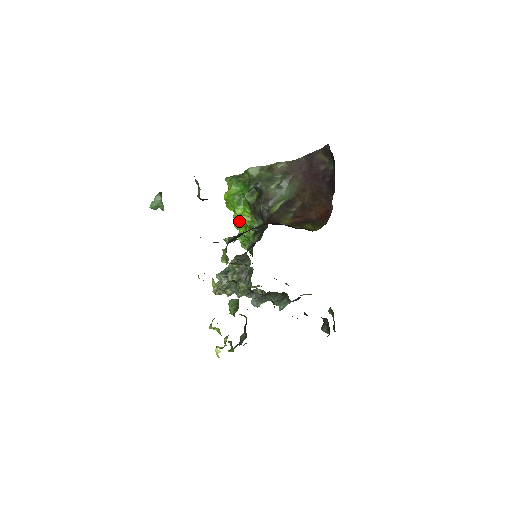
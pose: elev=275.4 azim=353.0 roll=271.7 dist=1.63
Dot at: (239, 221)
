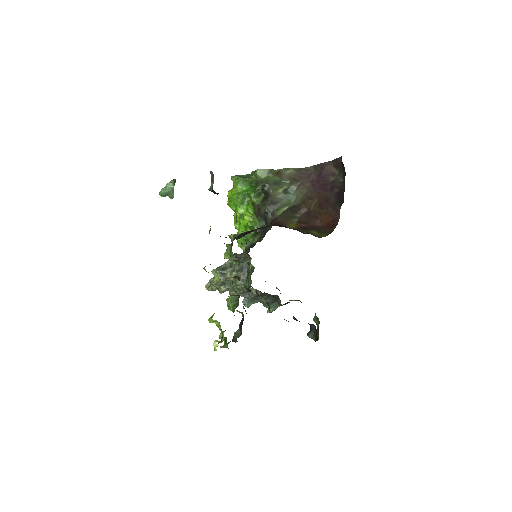
Dot at: (240, 220)
